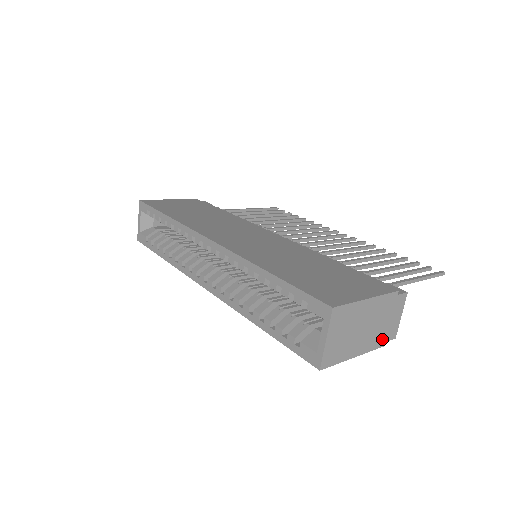
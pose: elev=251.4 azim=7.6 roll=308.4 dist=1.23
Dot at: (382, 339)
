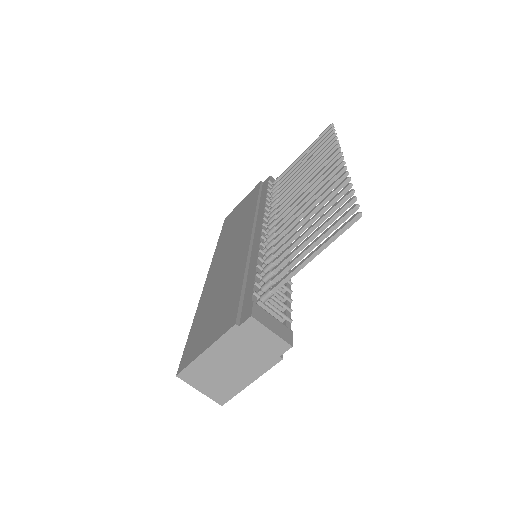
Dot at: (271, 357)
